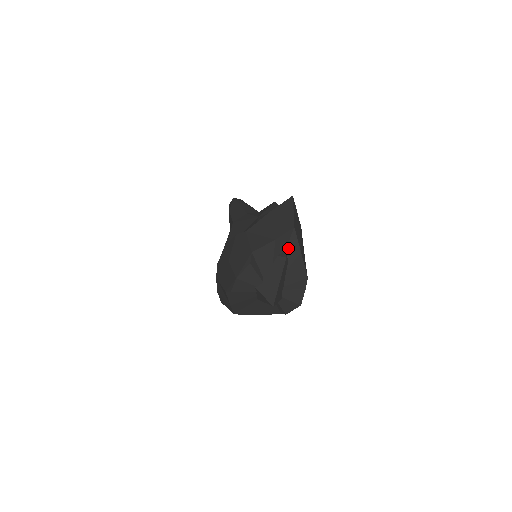
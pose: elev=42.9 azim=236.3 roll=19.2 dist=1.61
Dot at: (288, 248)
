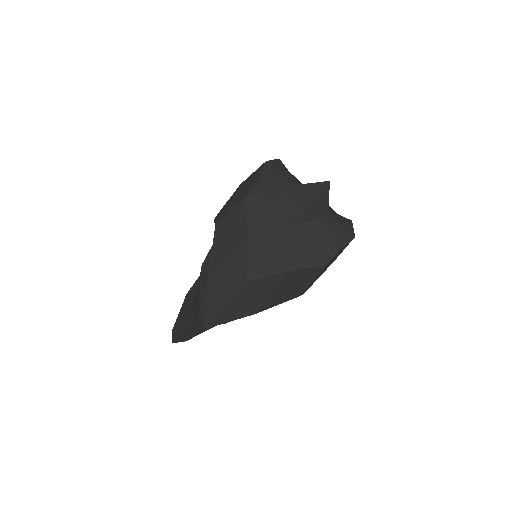
Dot at: occluded
